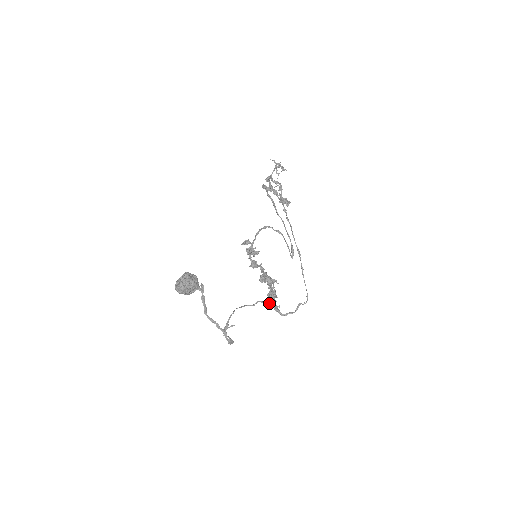
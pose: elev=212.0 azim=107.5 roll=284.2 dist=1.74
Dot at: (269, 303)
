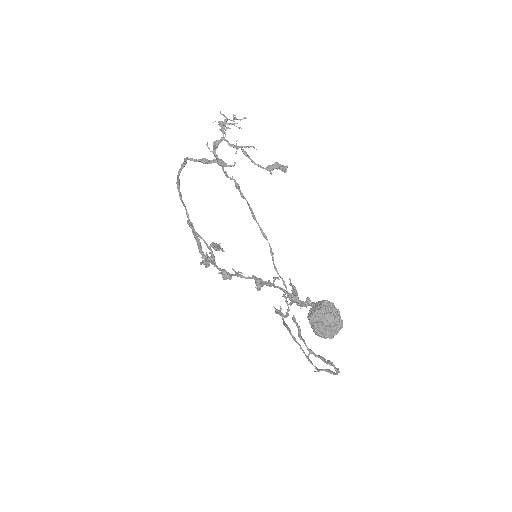
Dot at: (307, 304)
